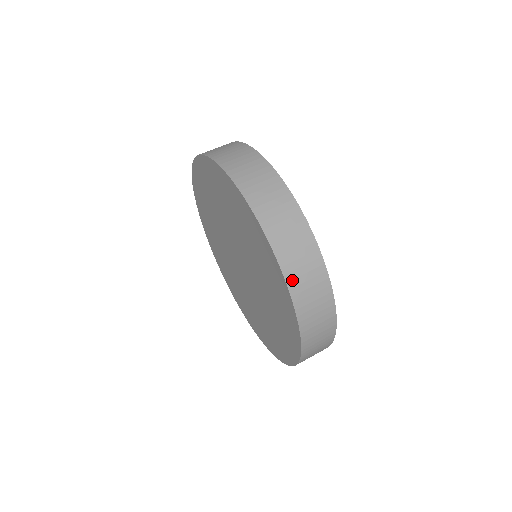
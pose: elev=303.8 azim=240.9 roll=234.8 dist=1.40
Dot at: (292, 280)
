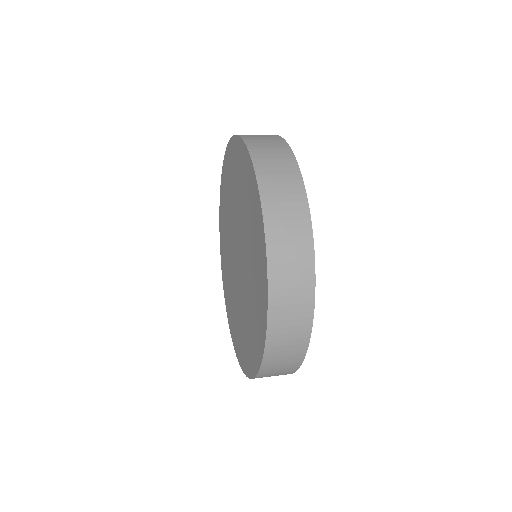
Dot at: occluded
